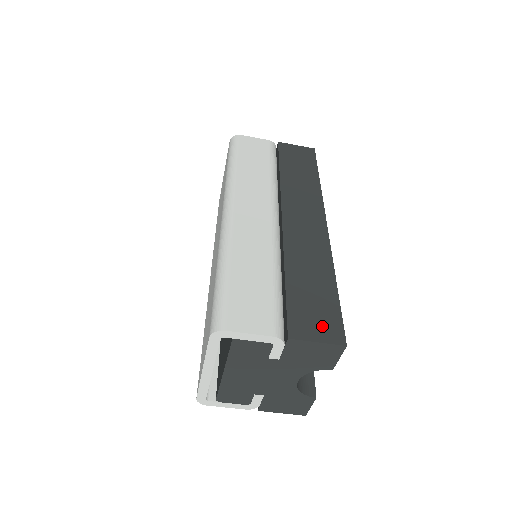
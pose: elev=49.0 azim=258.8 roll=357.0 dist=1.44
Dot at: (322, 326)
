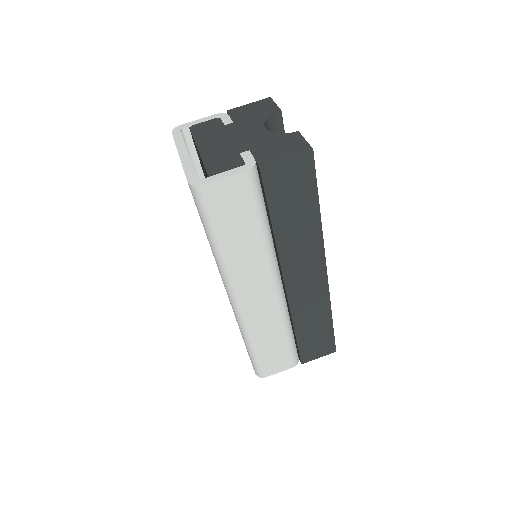
Dot at: occluded
